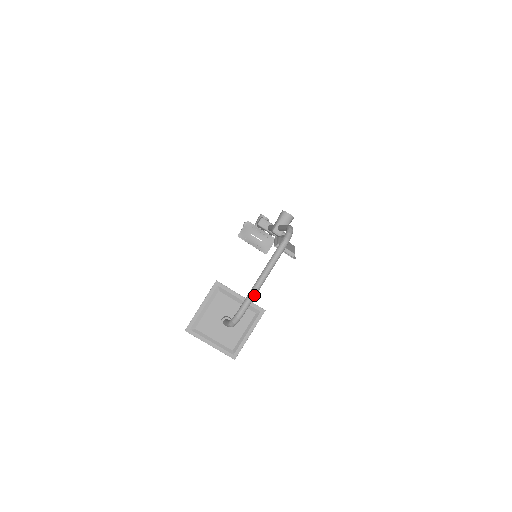
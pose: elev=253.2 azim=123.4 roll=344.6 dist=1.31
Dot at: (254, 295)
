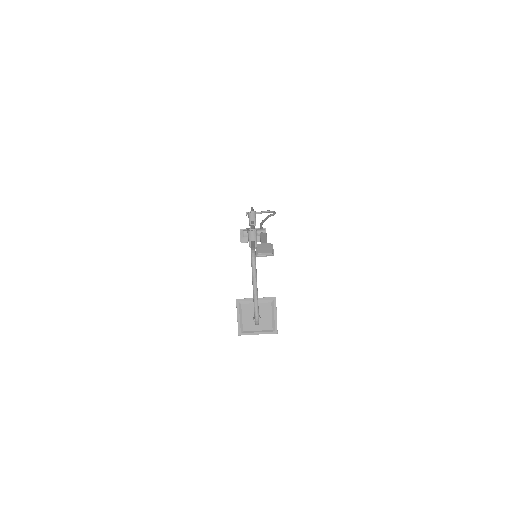
Dot at: (257, 304)
